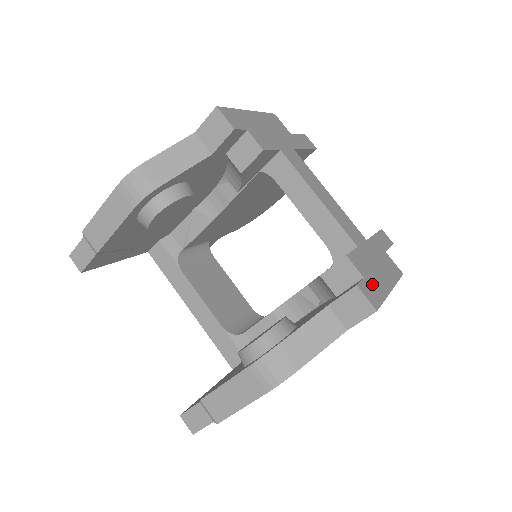
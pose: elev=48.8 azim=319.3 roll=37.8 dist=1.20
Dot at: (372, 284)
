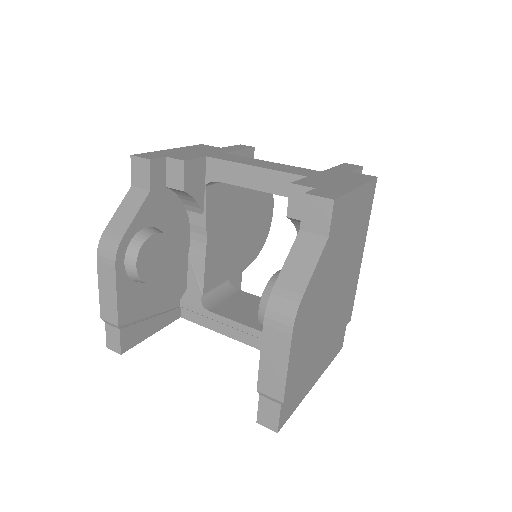
Dot at: (328, 189)
